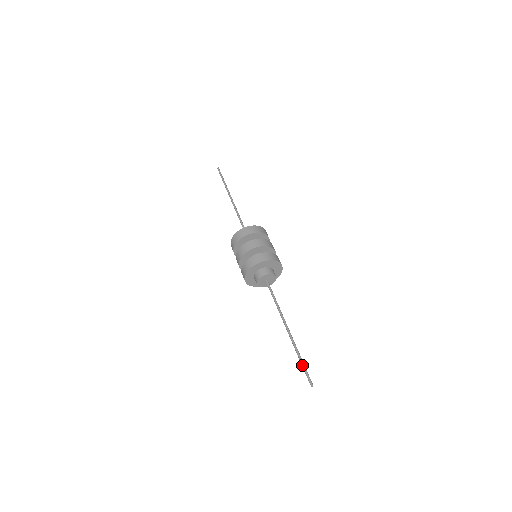
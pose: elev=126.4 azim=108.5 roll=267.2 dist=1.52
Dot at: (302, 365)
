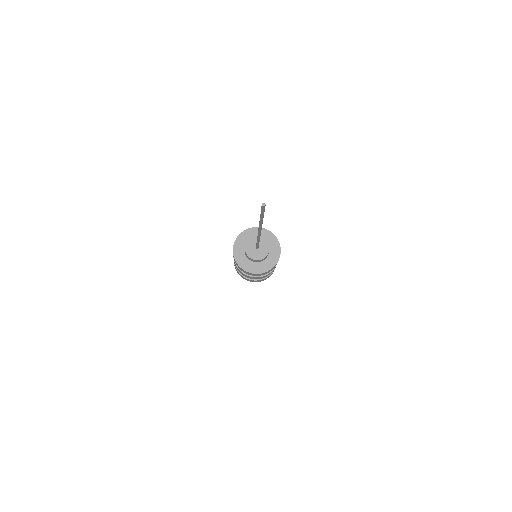
Dot at: occluded
